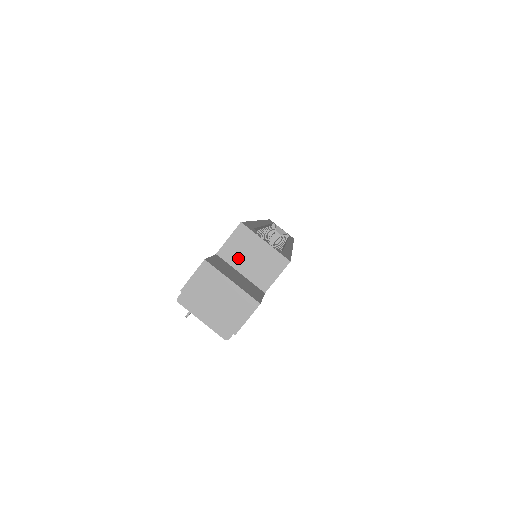
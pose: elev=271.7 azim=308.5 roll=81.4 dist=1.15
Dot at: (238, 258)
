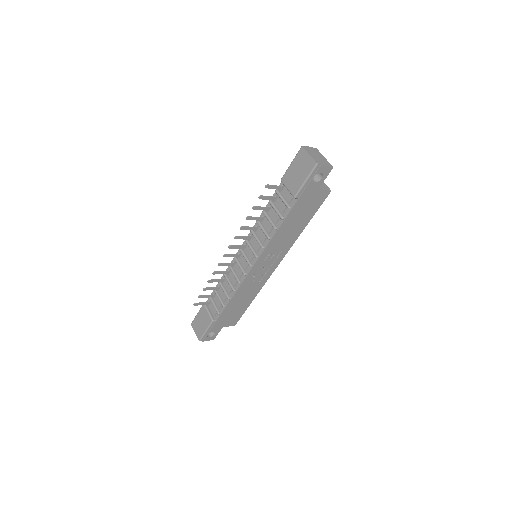
Dot at: occluded
